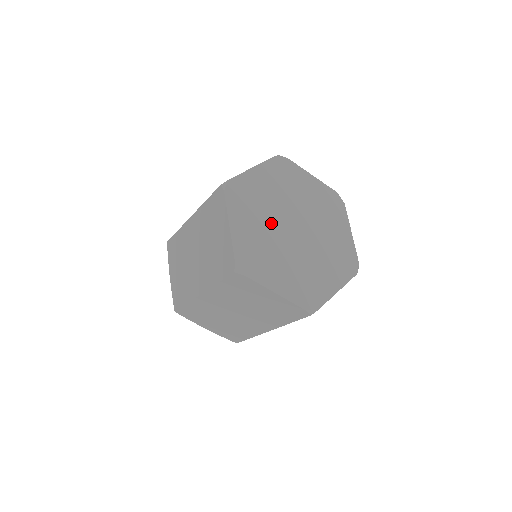
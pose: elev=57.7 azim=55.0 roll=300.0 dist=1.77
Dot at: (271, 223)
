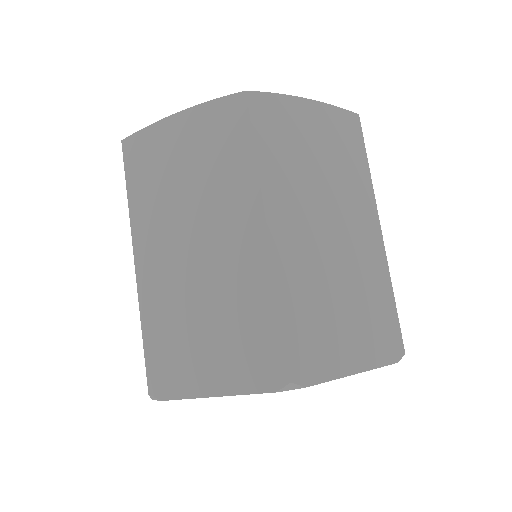
Dot at: occluded
